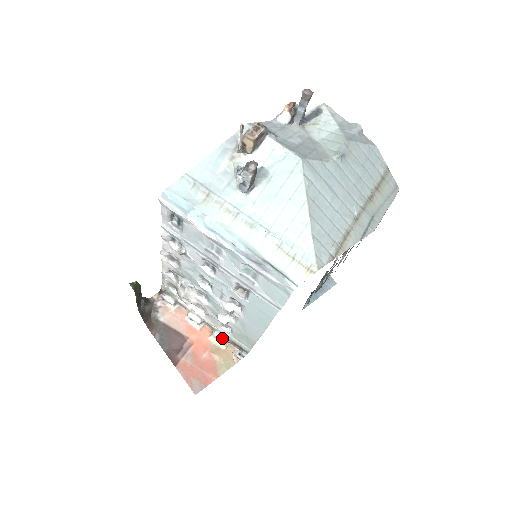
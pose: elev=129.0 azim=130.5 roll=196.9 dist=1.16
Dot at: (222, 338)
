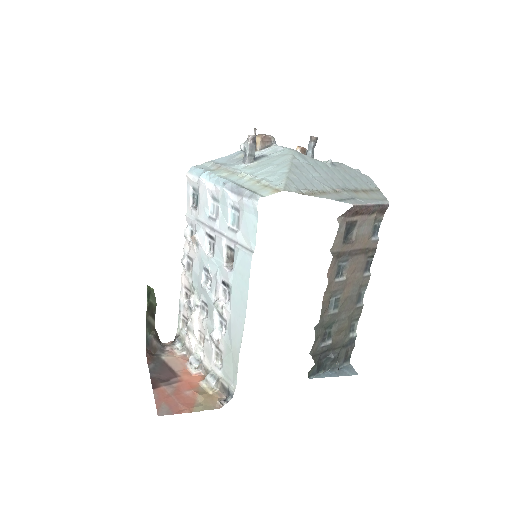
Dot at: (212, 380)
